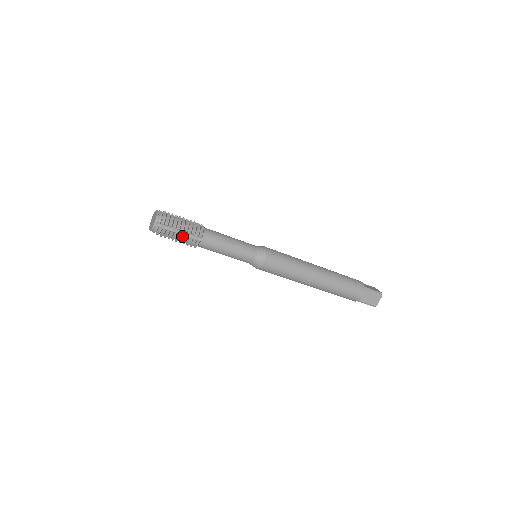
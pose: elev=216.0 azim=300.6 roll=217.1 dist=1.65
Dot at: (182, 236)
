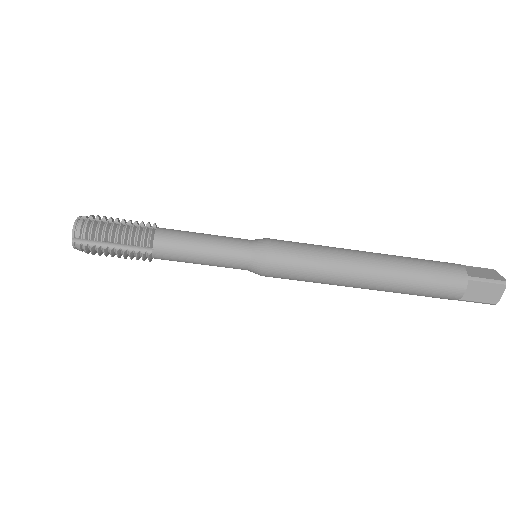
Dot at: (121, 250)
